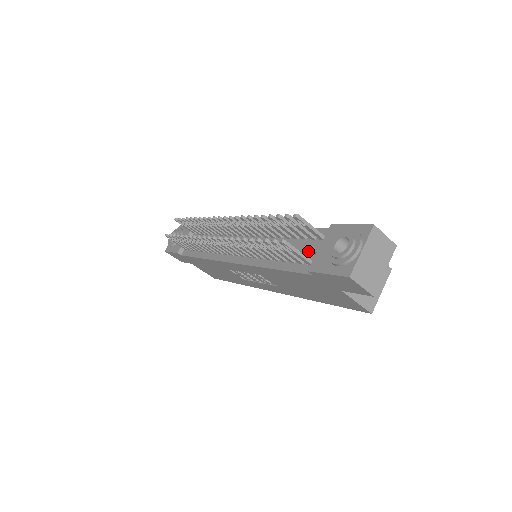
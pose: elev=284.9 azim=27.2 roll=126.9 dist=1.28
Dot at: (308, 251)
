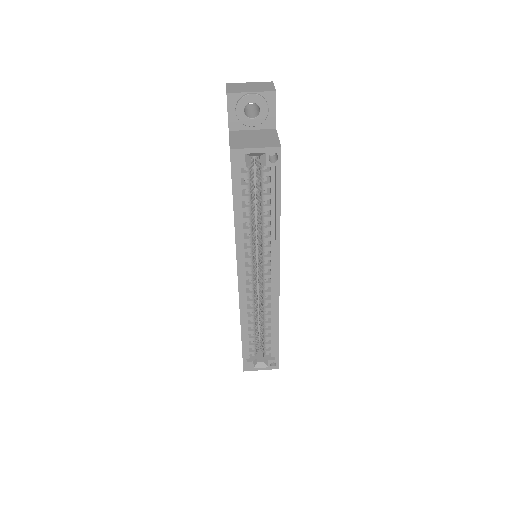
Dot at: occluded
